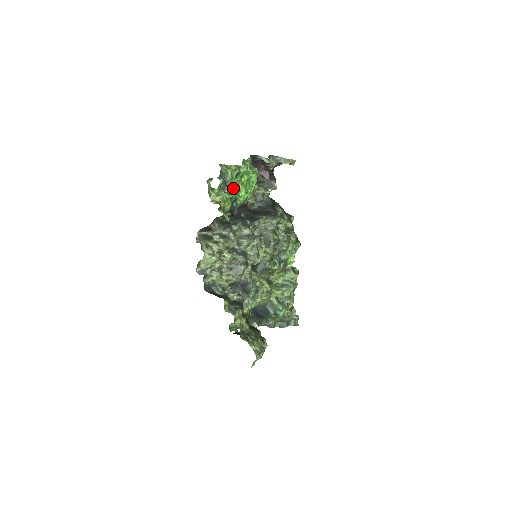
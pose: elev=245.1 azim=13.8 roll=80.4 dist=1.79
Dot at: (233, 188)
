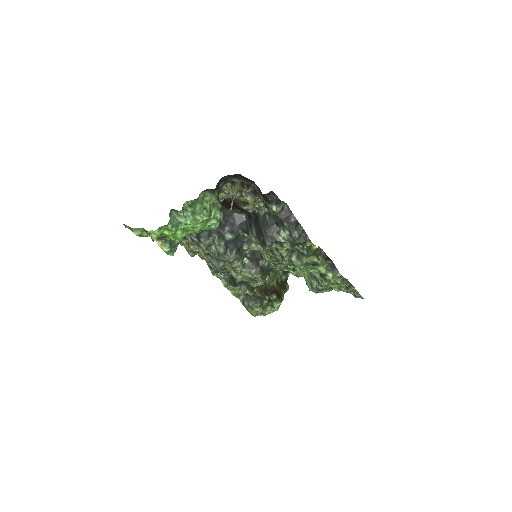
Dot at: (156, 237)
